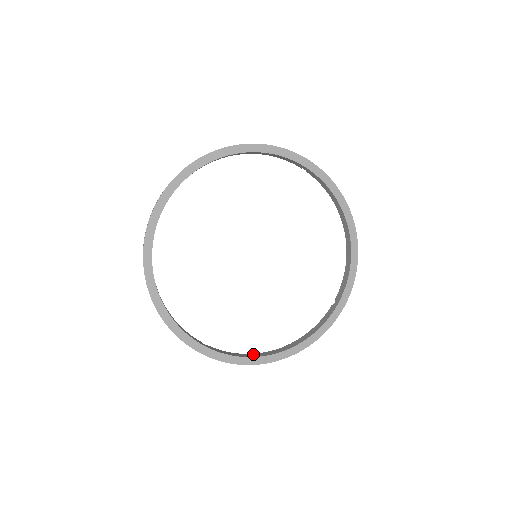
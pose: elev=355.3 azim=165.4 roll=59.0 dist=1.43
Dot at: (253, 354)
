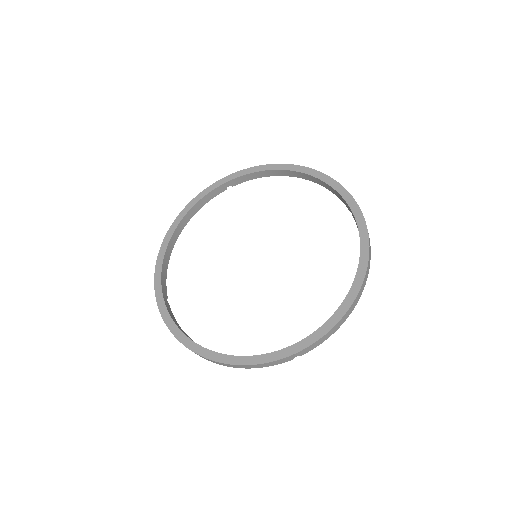
Dot at: occluded
